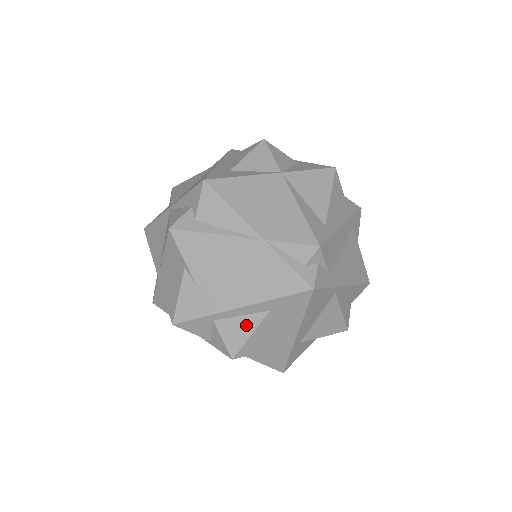
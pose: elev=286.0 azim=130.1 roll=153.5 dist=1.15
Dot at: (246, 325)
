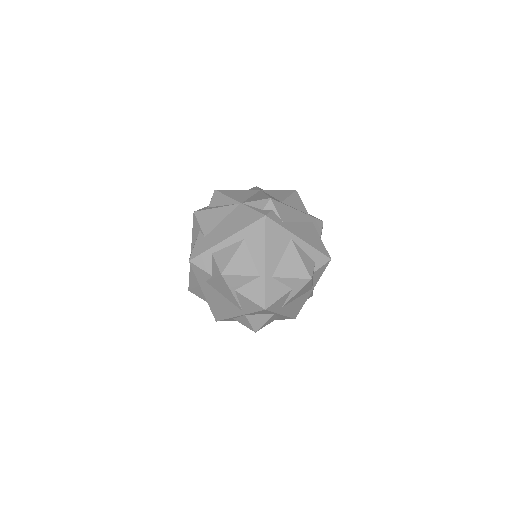
Dot at: (230, 251)
